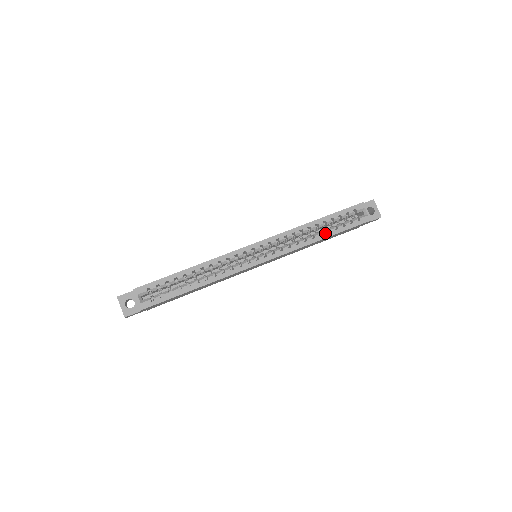
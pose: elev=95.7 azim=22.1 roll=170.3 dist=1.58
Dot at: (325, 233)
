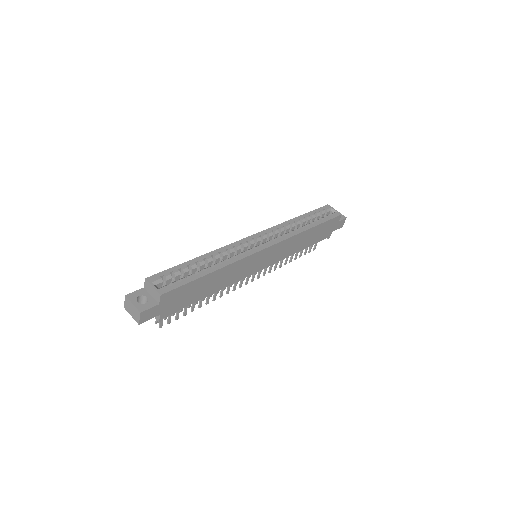
Dot at: (310, 224)
